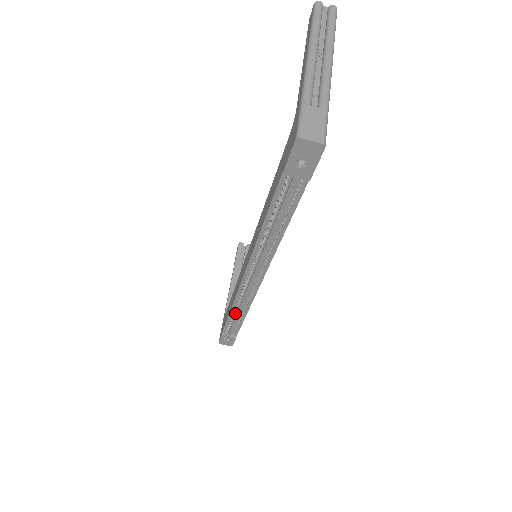
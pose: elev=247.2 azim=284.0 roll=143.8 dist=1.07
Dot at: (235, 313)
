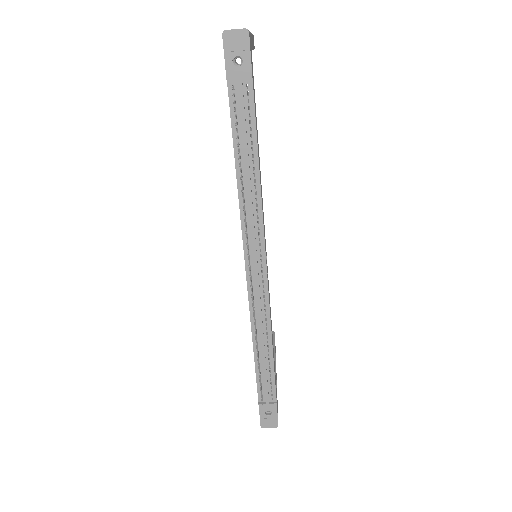
Dot at: (259, 349)
